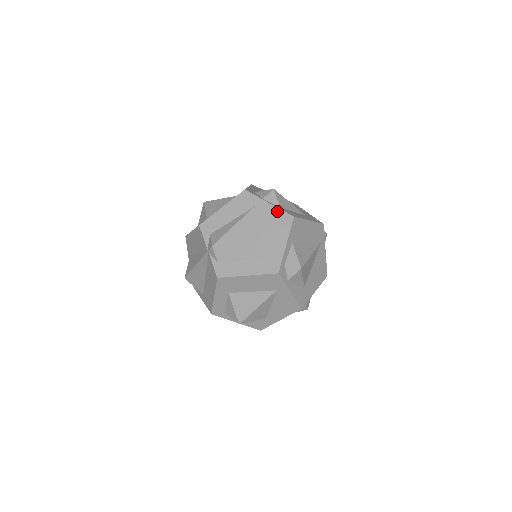
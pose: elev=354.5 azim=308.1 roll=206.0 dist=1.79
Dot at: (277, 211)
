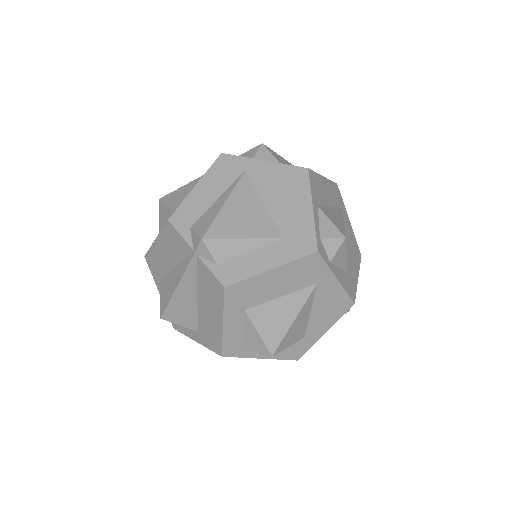
Dot at: (280, 168)
